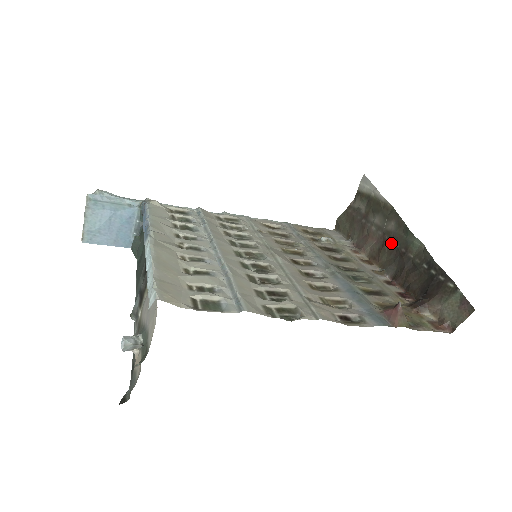
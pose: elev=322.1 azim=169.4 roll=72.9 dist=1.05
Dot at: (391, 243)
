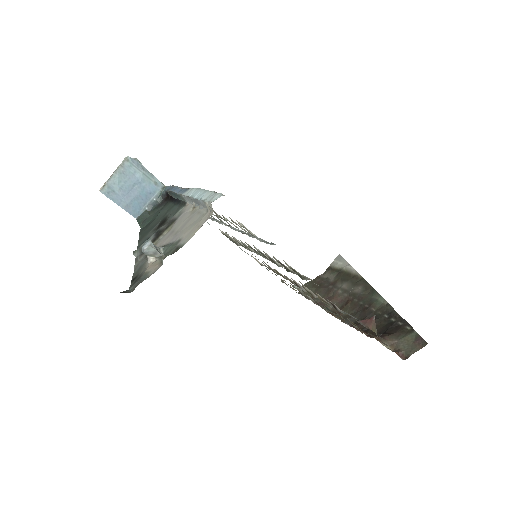
Dot at: (355, 301)
